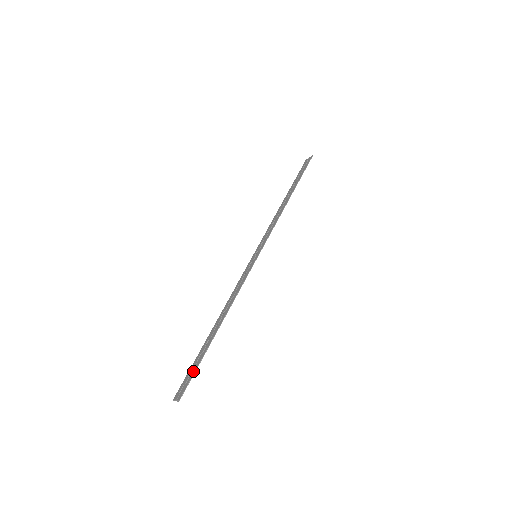
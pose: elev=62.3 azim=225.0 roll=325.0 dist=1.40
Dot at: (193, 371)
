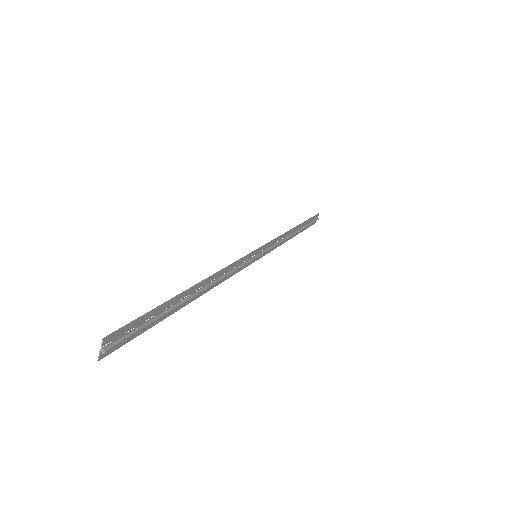
Dot at: (141, 319)
